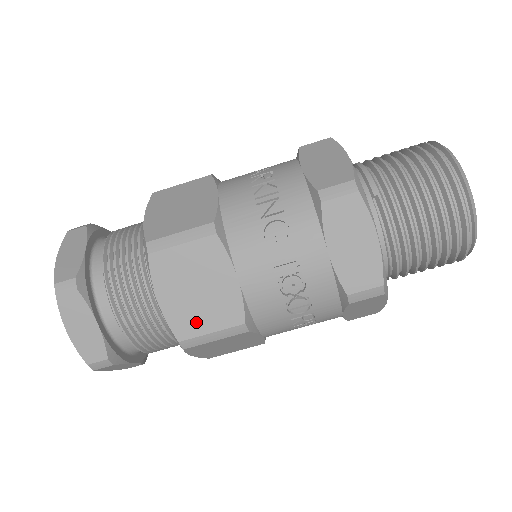
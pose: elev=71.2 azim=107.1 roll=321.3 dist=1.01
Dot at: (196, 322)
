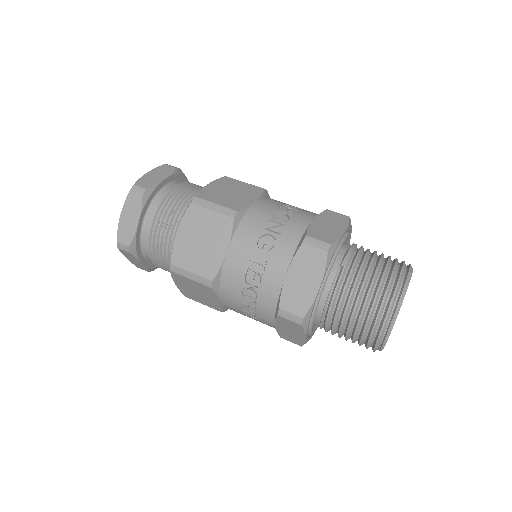
Dot at: (188, 260)
